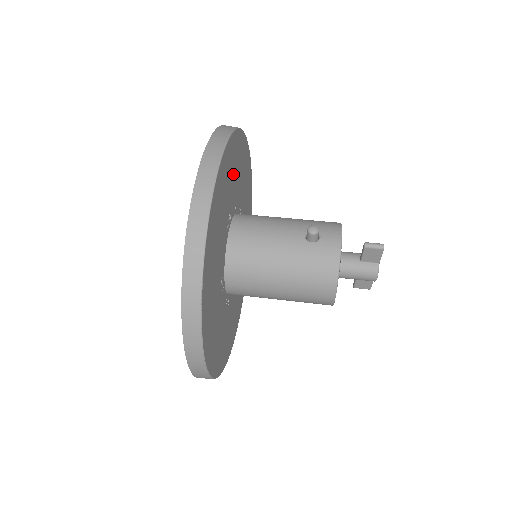
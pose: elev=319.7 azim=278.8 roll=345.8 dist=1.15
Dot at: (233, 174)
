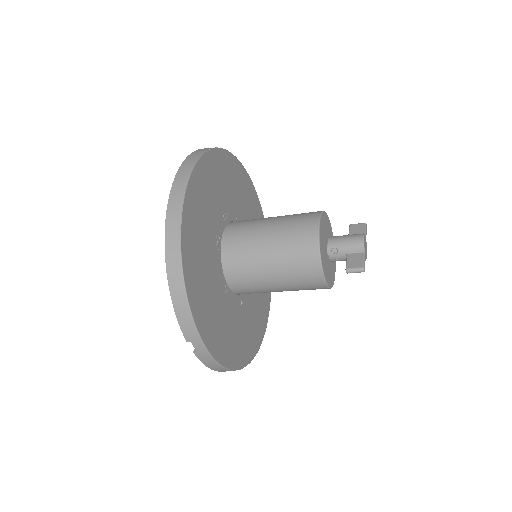
Dot at: occluded
